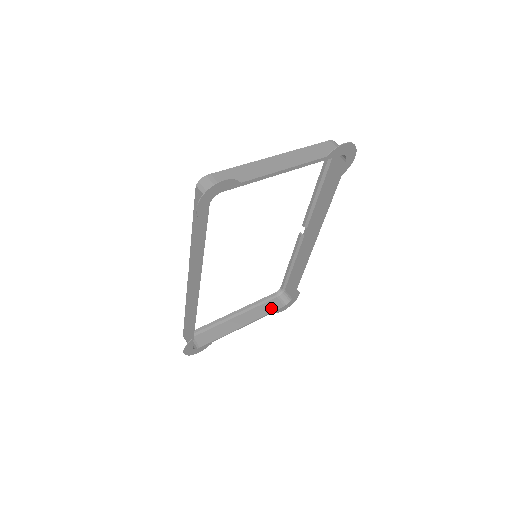
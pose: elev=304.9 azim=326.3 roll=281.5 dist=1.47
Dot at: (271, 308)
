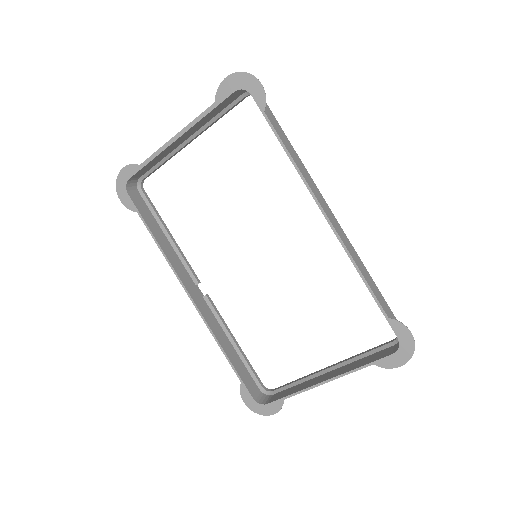
Dot at: (373, 358)
